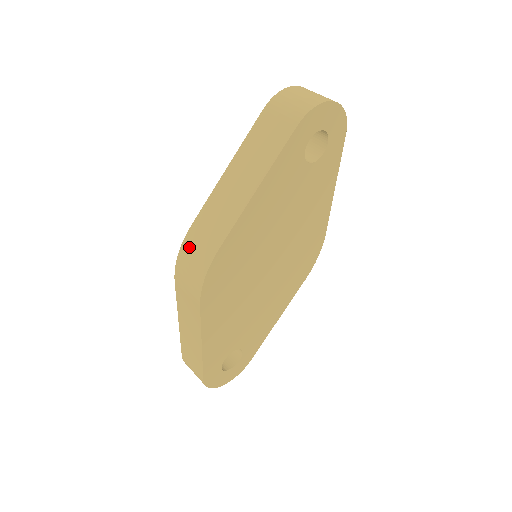
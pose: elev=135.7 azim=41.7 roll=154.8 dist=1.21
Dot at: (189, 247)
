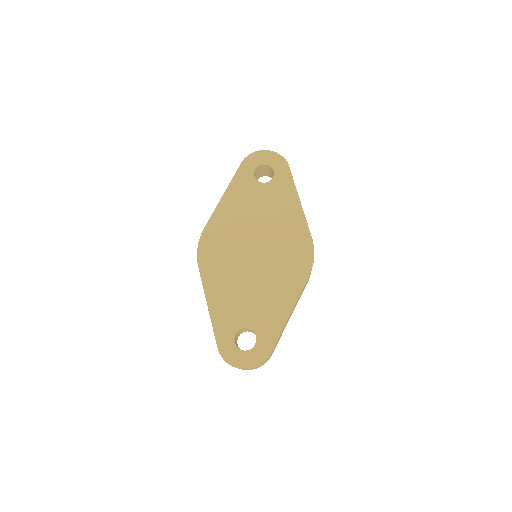
Dot at: occluded
